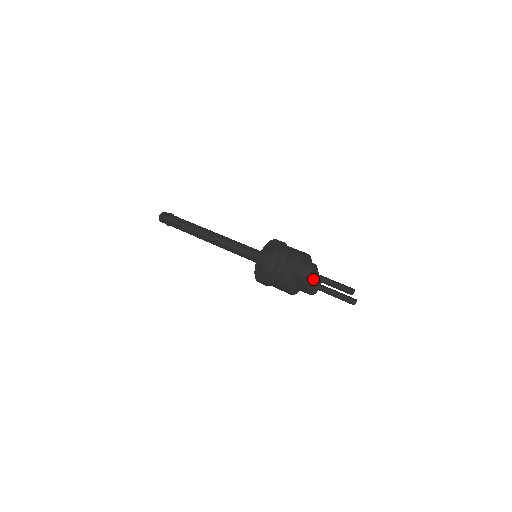
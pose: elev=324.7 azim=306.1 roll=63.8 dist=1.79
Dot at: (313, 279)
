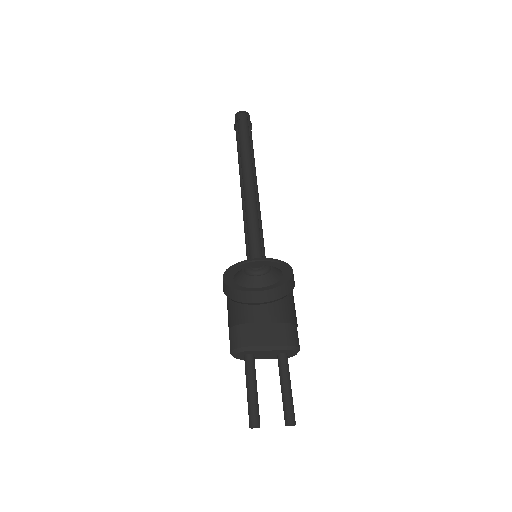
Dot at: (257, 355)
